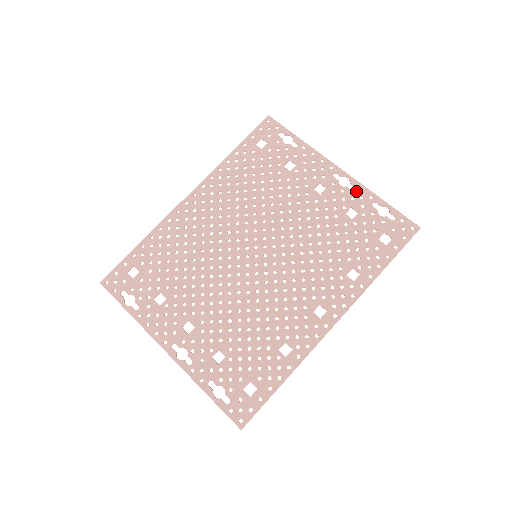
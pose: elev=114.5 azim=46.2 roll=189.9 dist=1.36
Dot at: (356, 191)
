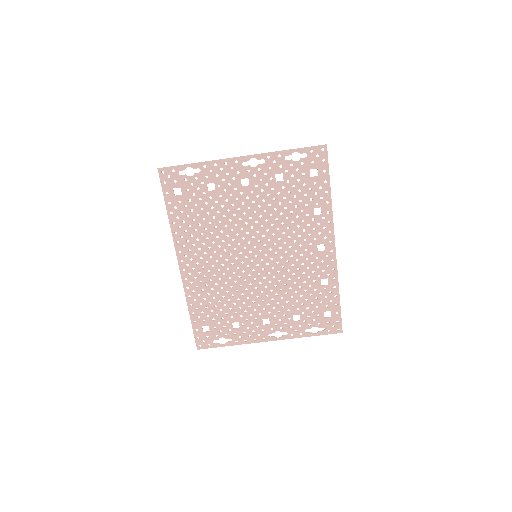
Dot at: (267, 161)
